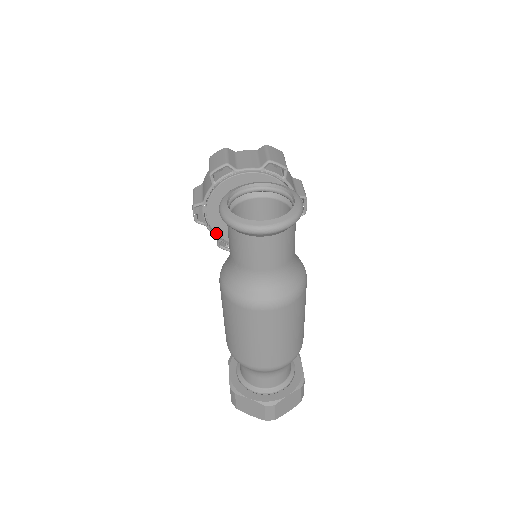
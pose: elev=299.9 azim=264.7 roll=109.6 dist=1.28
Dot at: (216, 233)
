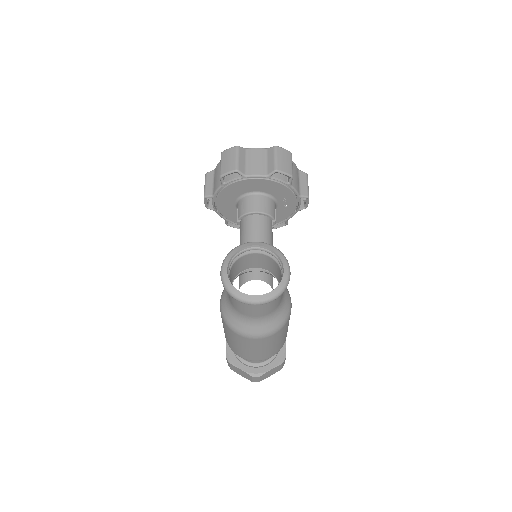
Dot at: (224, 216)
